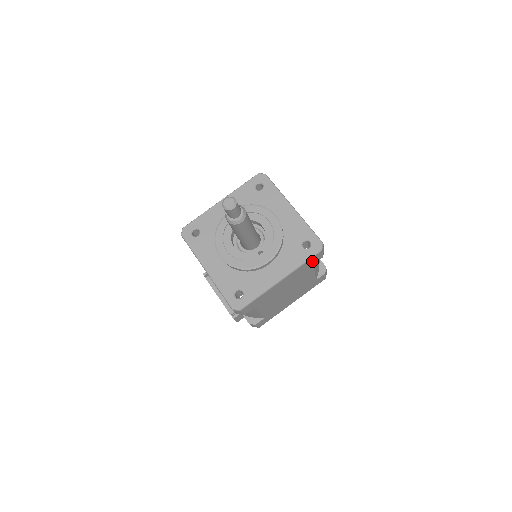
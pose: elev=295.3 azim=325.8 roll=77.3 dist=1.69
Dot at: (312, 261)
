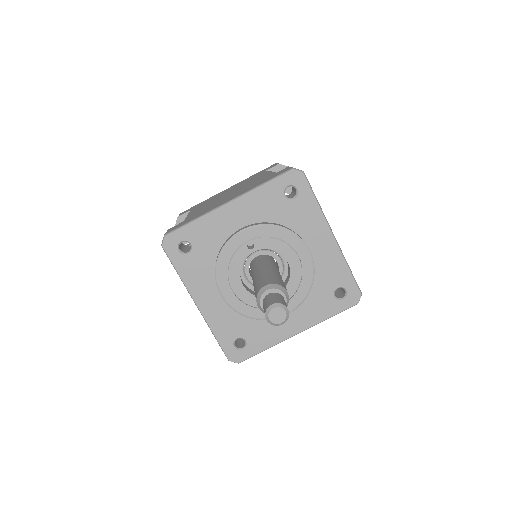
Dot at: occluded
